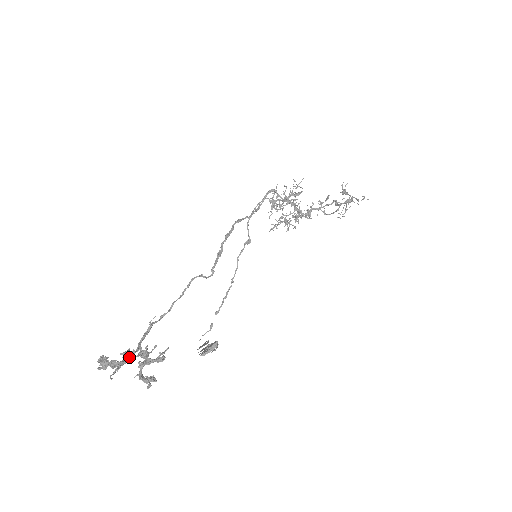
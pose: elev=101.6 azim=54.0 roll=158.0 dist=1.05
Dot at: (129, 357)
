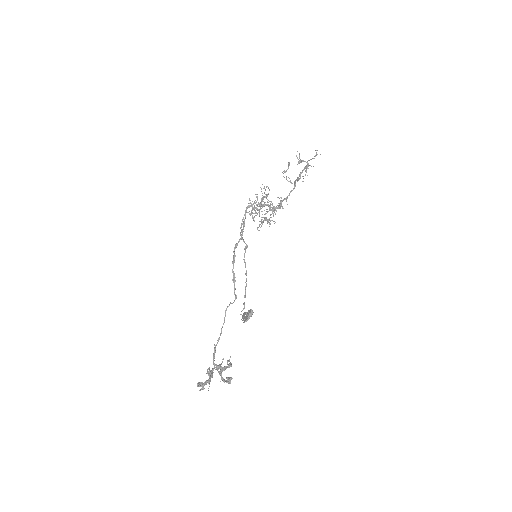
Dot at: (212, 374)
